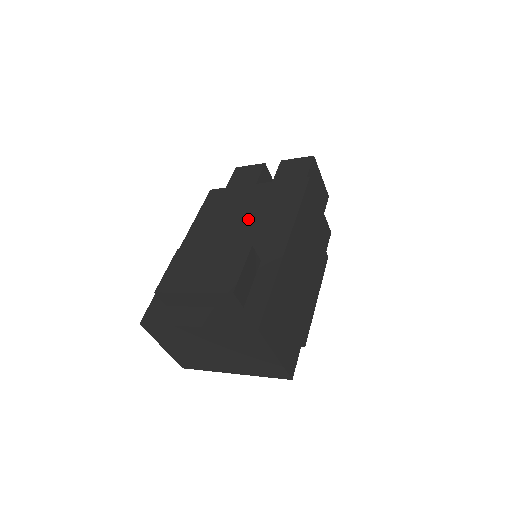
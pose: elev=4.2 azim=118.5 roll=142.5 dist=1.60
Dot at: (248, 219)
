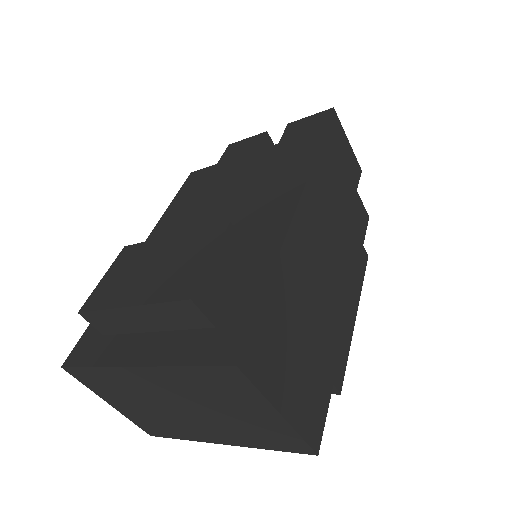
Dot at: (236, 196)
